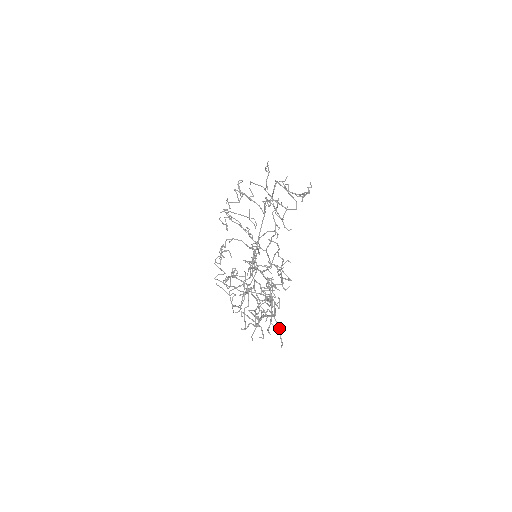
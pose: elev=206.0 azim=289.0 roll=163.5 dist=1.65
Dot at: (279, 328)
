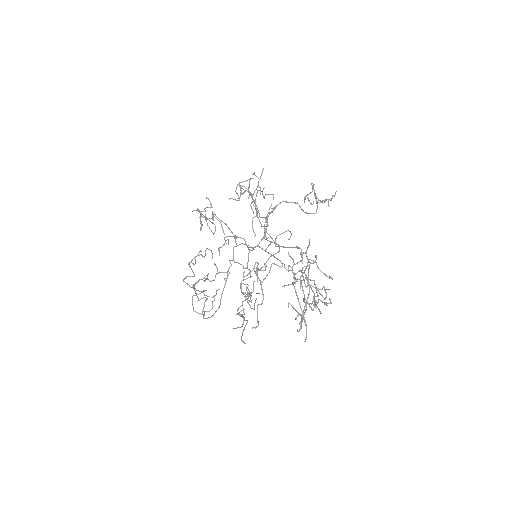
Dot at: occluded
